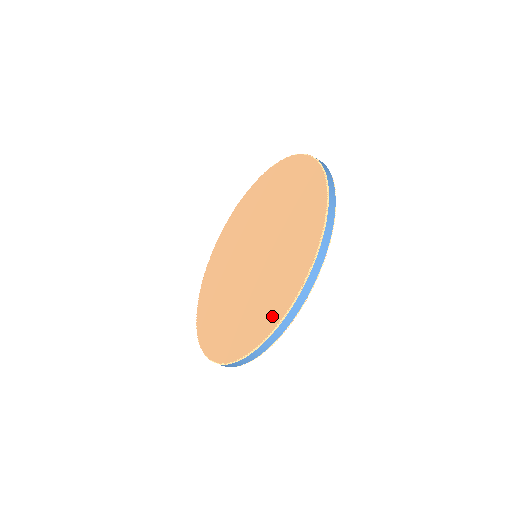
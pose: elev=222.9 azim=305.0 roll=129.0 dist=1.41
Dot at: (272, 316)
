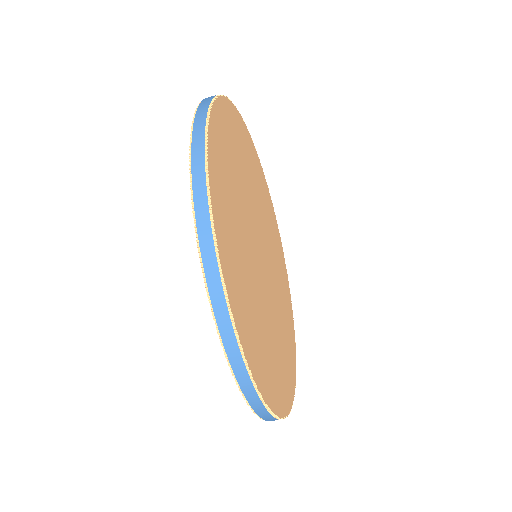
Dot at: occluded
